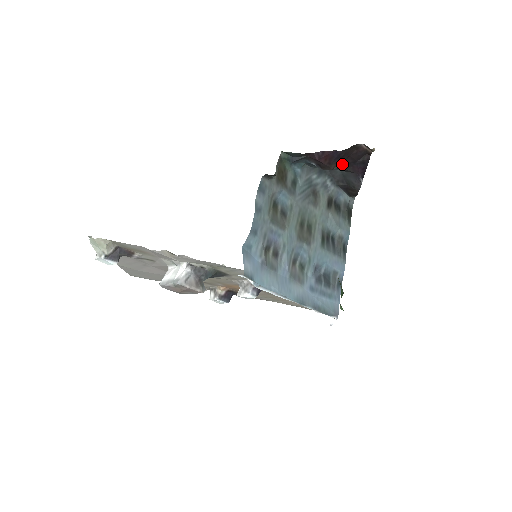
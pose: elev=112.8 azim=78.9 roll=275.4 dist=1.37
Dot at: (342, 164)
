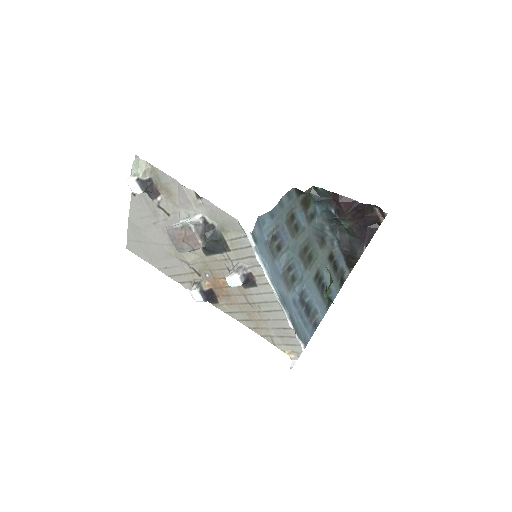
Dot at: (354, 225)
